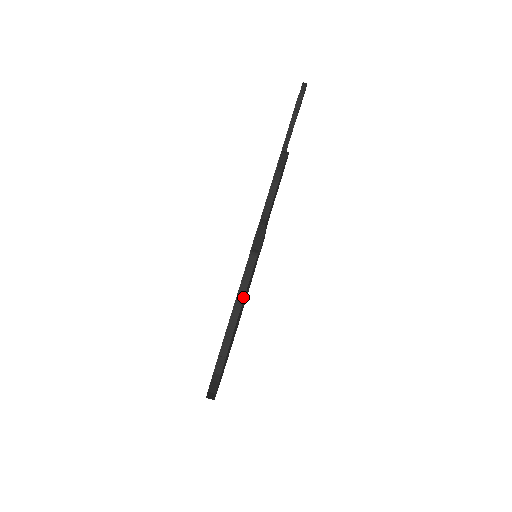
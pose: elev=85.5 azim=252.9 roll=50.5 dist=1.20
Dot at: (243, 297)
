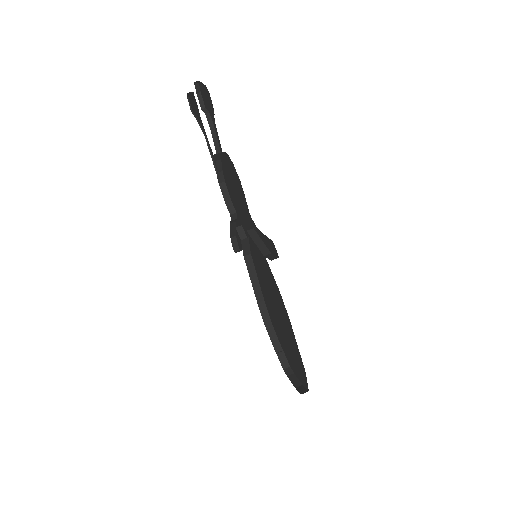
Dot at: (261, 294)
